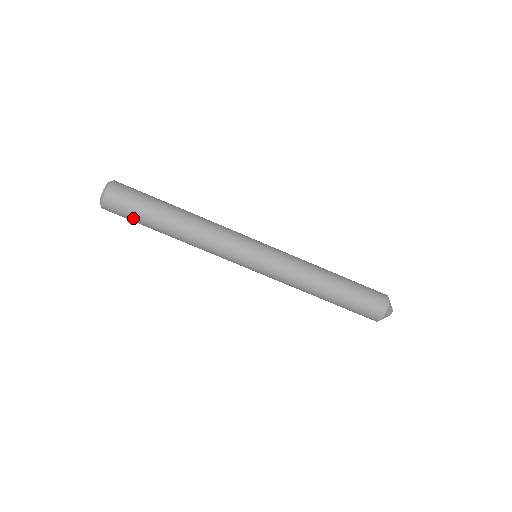
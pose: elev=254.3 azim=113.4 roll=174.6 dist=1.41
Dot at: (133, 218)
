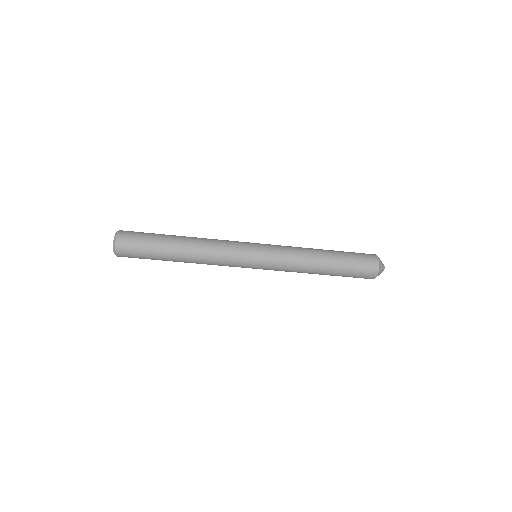
Dot at: occluded
